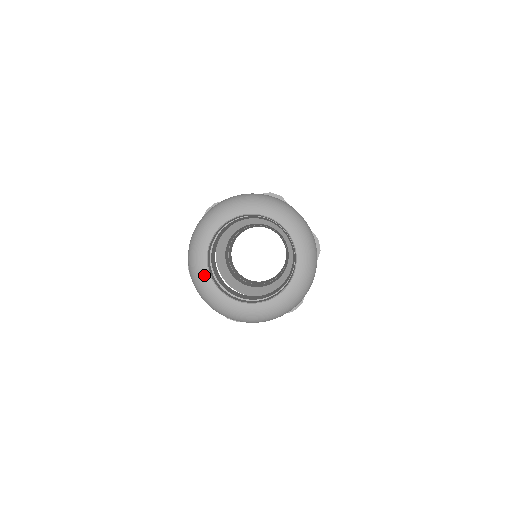
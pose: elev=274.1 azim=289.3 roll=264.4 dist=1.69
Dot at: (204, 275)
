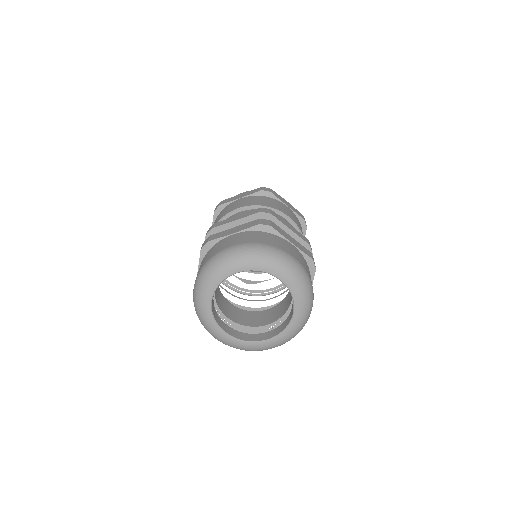
Dot at: (212, 326)
